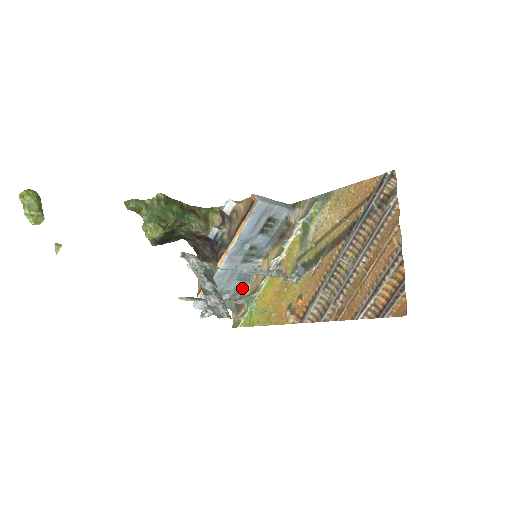
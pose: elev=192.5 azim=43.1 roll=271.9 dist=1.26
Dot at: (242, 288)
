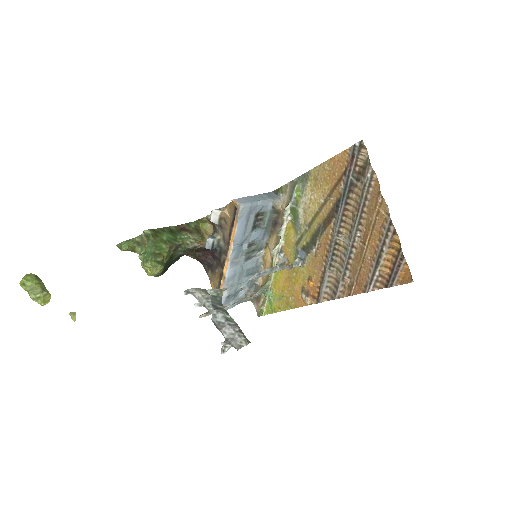
Dot at: (254, 280)
